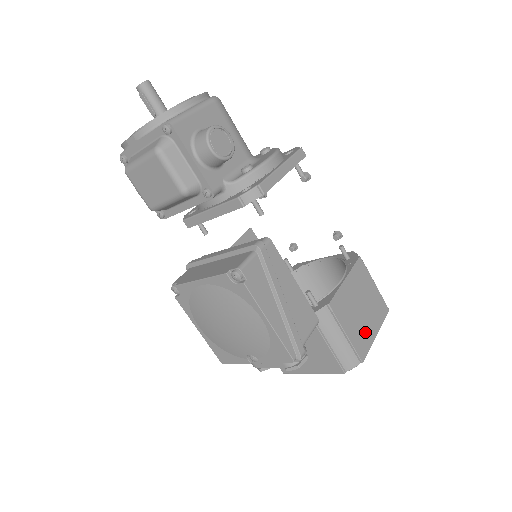
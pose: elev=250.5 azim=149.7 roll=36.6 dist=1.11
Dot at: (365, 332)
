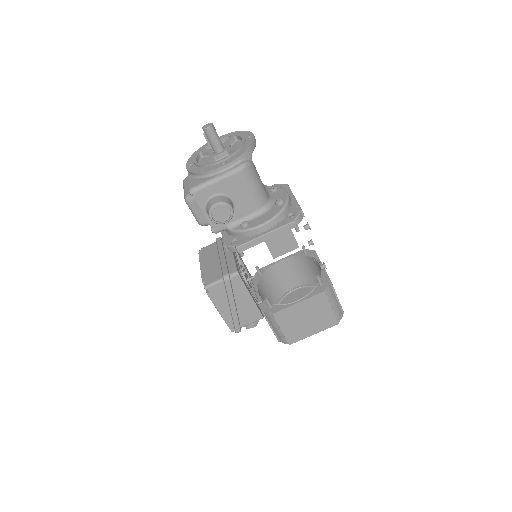
Dot at: (302, 331)
